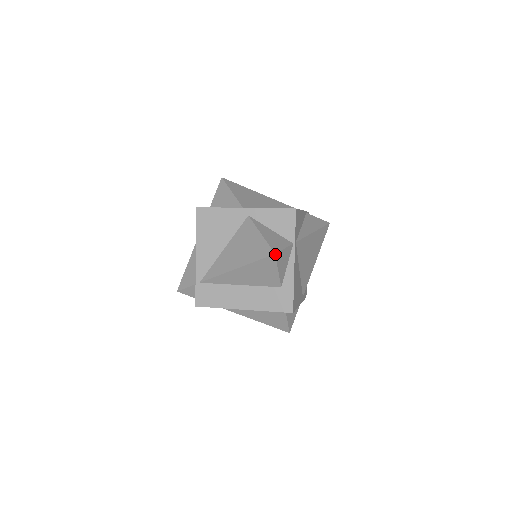
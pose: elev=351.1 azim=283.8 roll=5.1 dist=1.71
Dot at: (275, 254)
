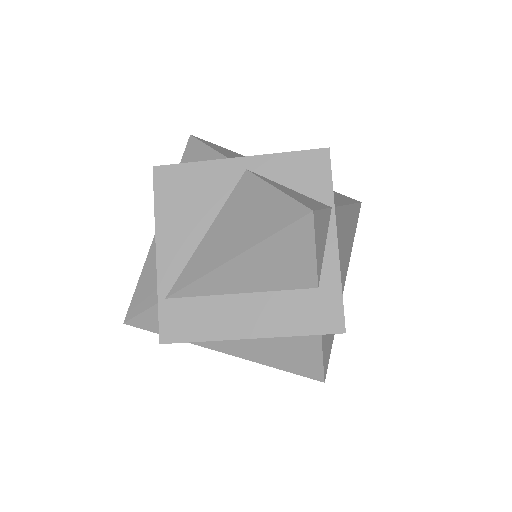
Dot at: (313, 212)
